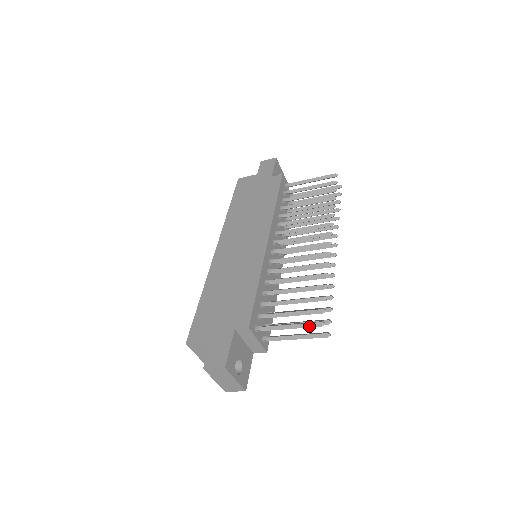
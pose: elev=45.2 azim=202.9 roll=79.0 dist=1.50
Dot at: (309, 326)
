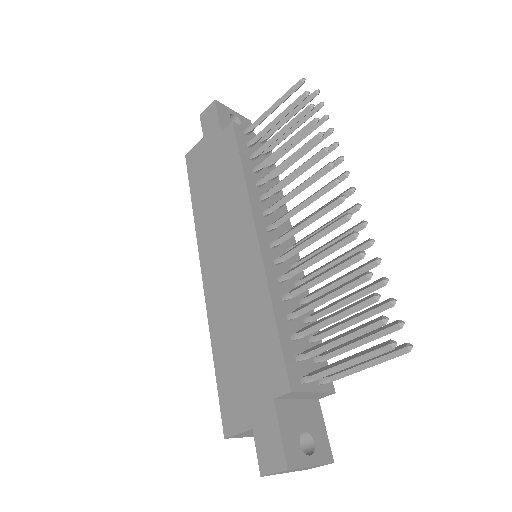
Dot at: (374, 355)
